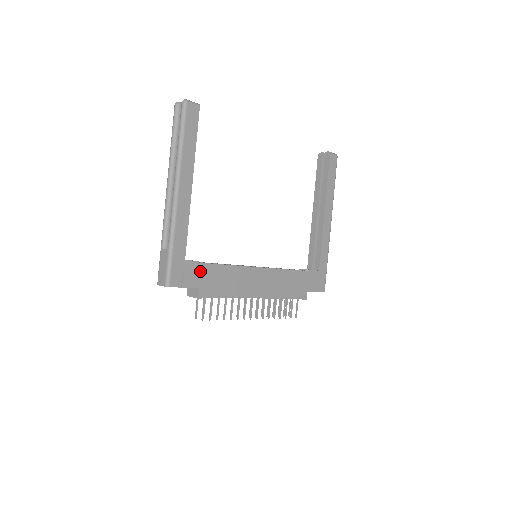
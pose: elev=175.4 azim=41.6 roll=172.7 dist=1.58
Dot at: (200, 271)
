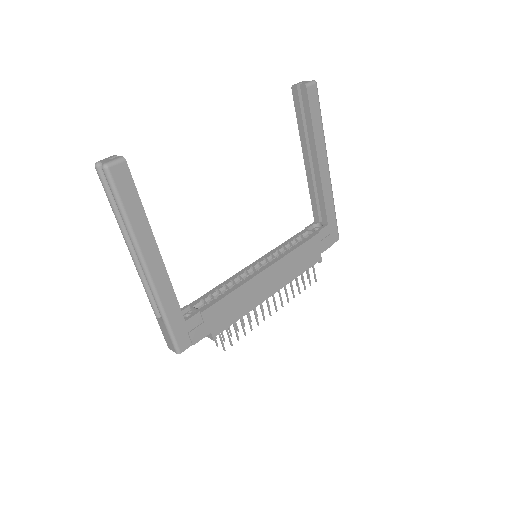
Dot at: (205, 319)
